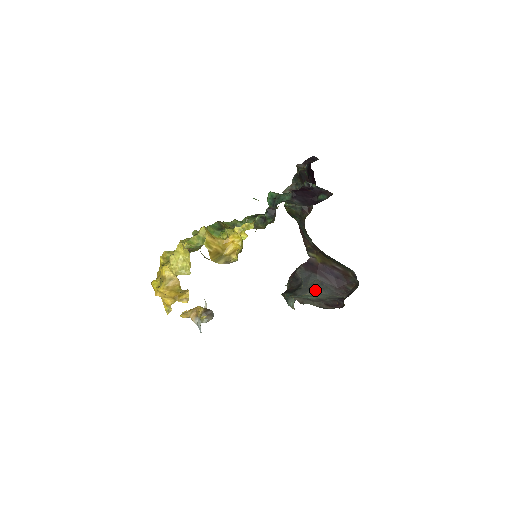
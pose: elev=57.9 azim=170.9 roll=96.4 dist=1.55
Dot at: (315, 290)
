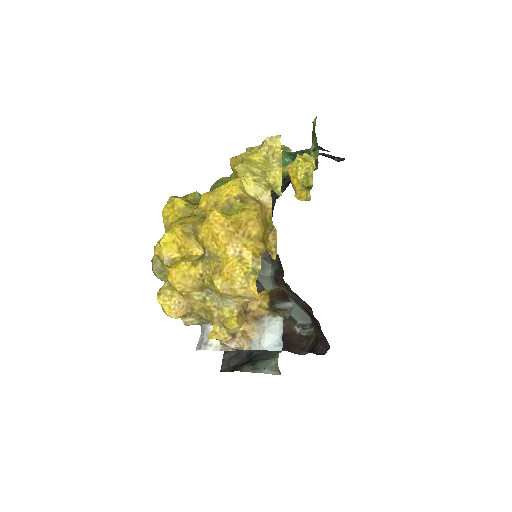
Dot at: occluded
